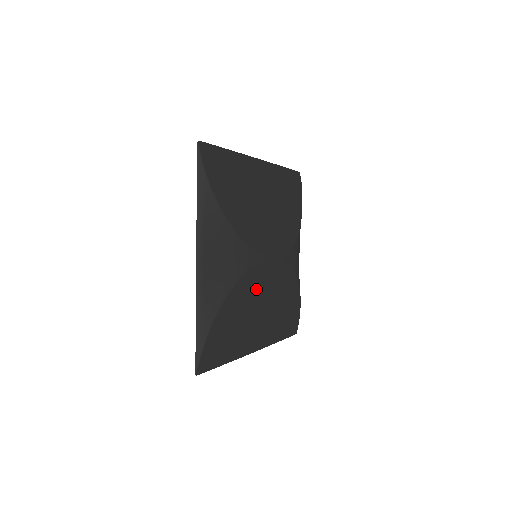
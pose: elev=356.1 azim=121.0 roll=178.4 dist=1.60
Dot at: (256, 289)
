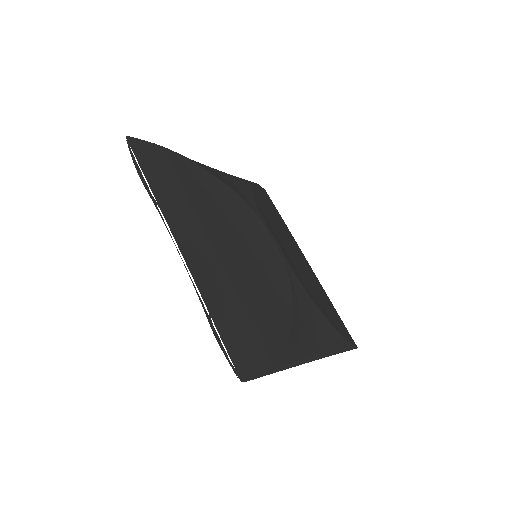
Dot at: (235, 219)
